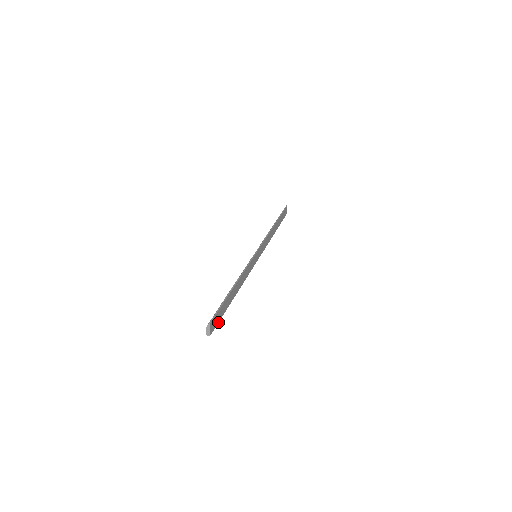
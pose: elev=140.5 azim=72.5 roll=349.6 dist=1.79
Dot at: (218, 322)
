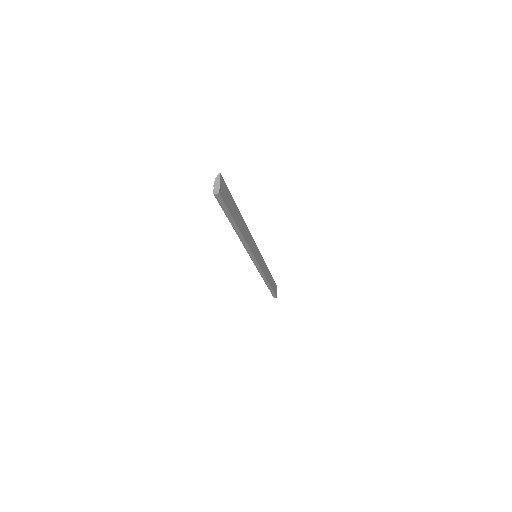
Dot at: (226, 206)
